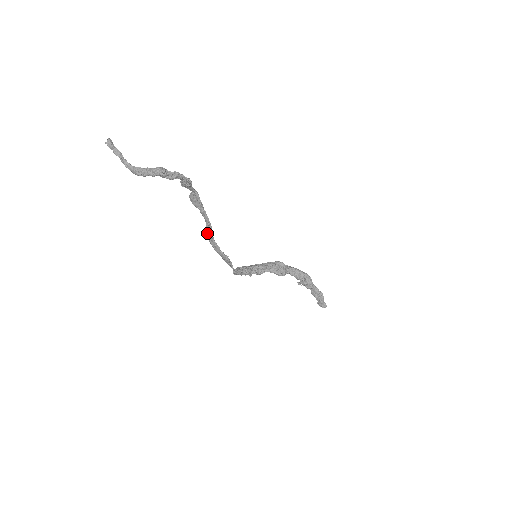
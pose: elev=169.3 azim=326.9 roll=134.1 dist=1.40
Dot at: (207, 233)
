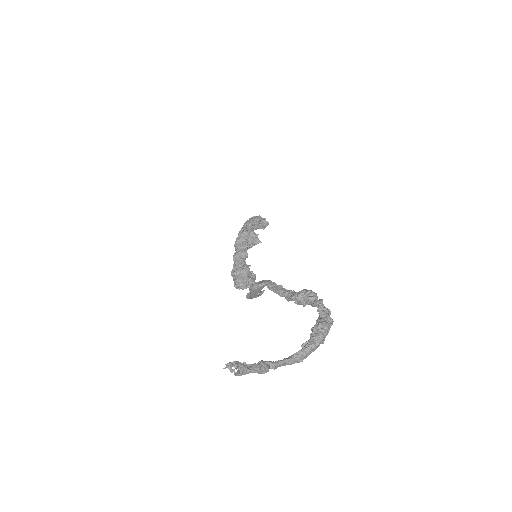
Dot at: (249, 295)
